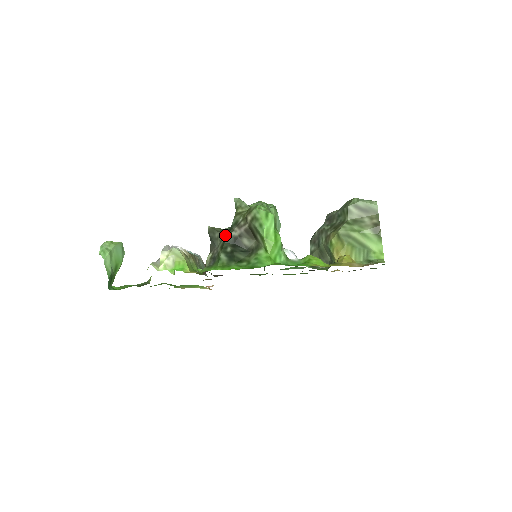
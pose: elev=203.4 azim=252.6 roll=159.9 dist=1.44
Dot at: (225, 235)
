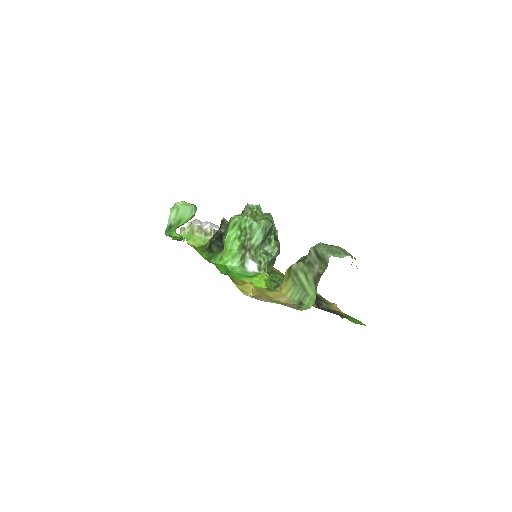
Dot at: occluded
